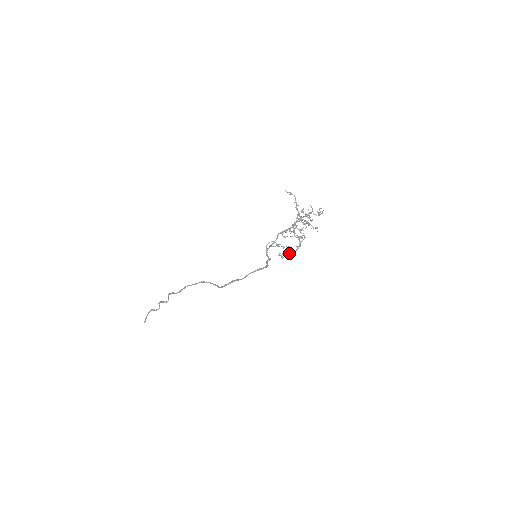
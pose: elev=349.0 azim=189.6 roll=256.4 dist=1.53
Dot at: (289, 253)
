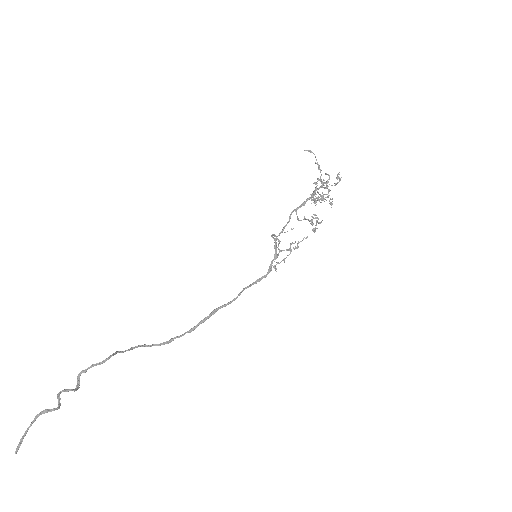
Dot at: (298, 246)
